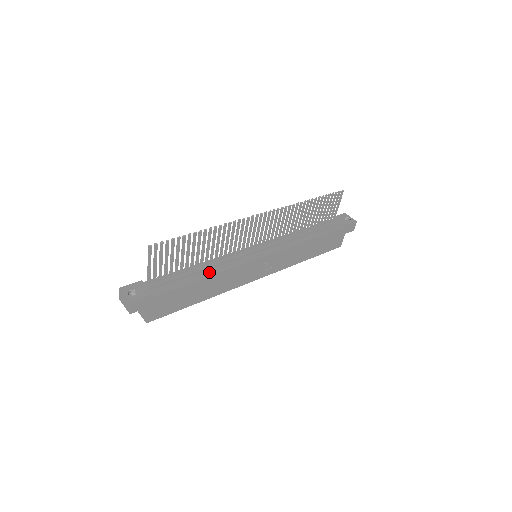
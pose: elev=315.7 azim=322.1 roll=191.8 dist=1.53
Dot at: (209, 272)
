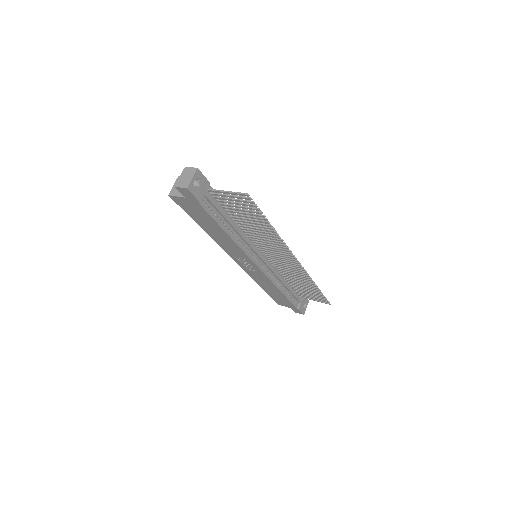
Dot at: (233, 233)
